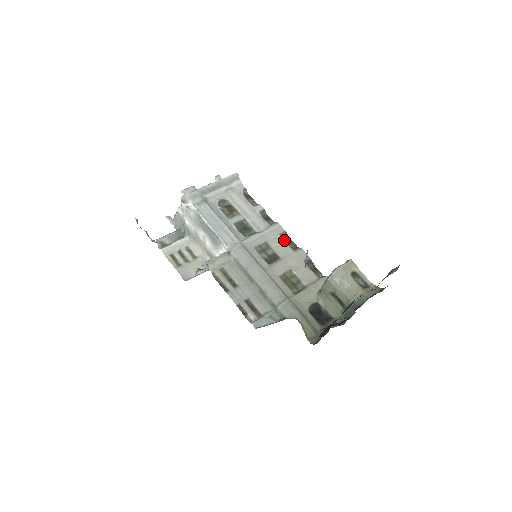
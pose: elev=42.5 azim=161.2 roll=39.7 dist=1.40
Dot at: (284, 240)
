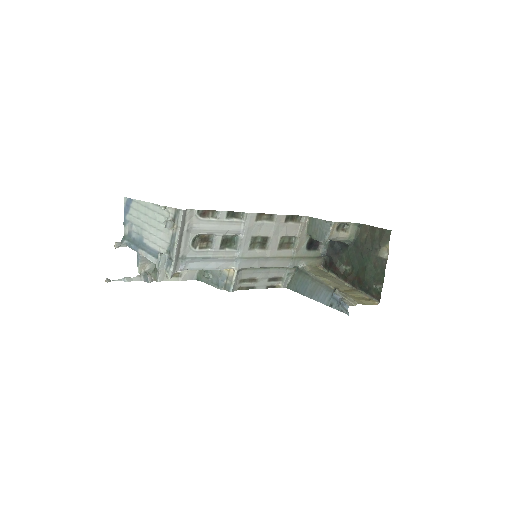
Dot at: (261, 221)
